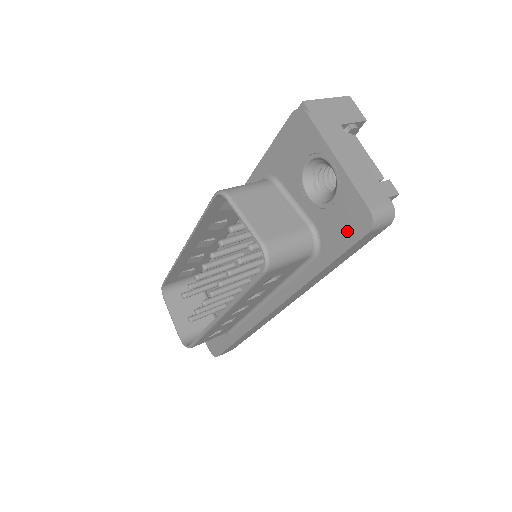
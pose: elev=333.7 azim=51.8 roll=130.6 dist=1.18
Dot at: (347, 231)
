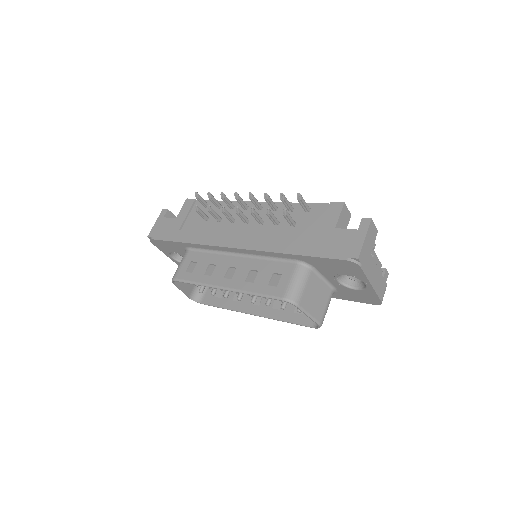
Dot at: (360, 299)
